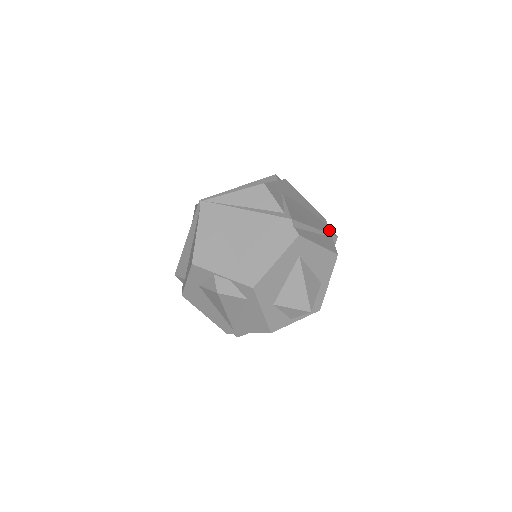
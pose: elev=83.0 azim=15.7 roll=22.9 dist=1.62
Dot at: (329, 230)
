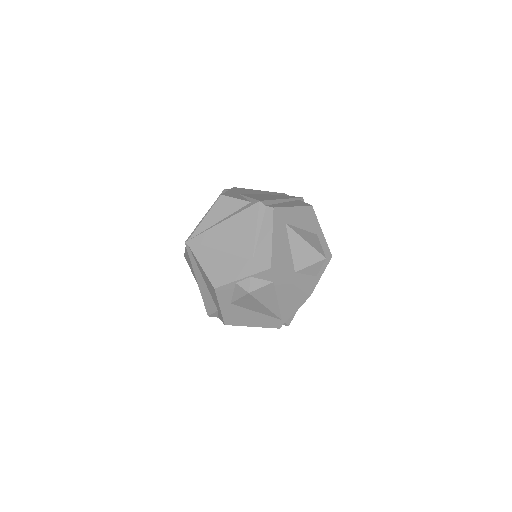
Dot at: (293, 197)
